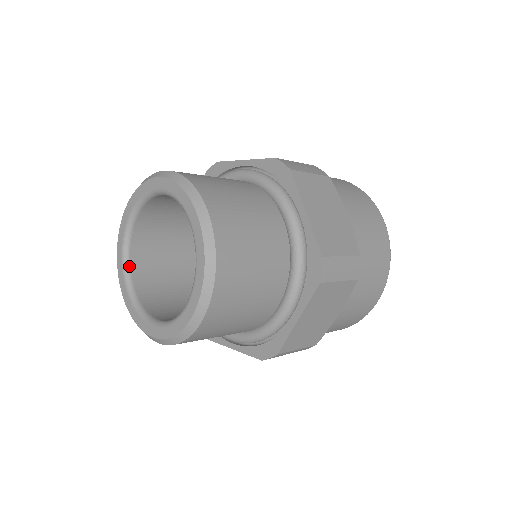
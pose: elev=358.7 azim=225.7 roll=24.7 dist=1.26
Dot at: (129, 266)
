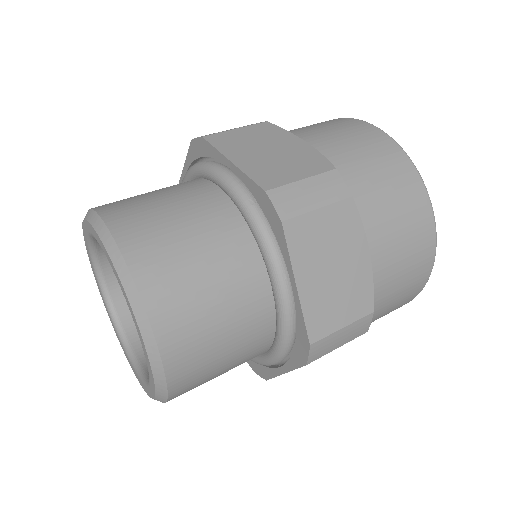
Dot at: occluded
